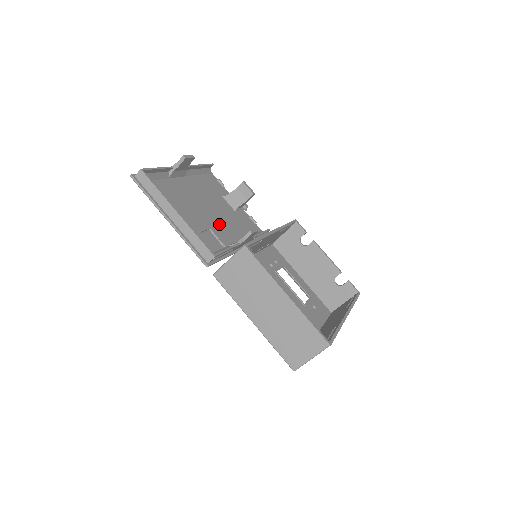
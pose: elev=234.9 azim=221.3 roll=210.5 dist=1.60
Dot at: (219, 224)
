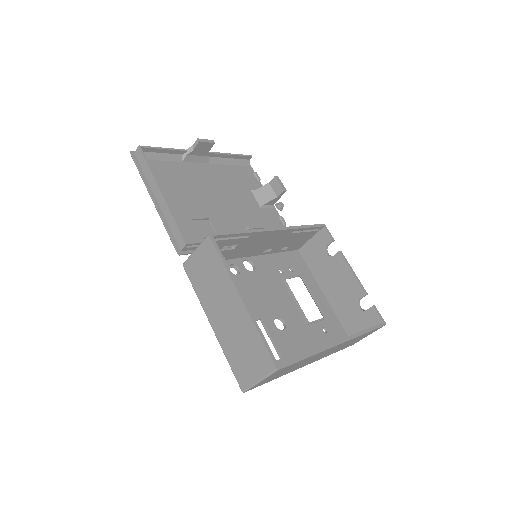
Dot at: (226, 216)
